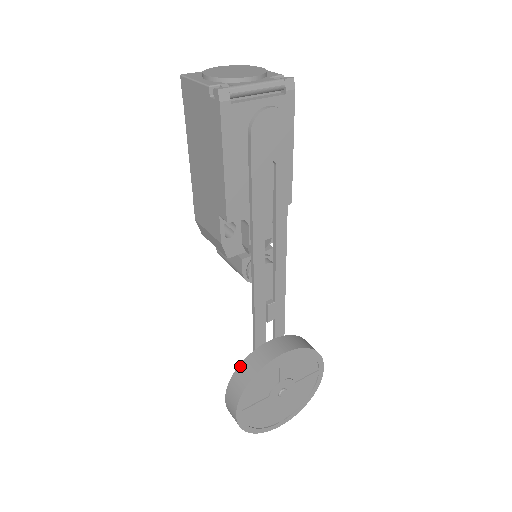
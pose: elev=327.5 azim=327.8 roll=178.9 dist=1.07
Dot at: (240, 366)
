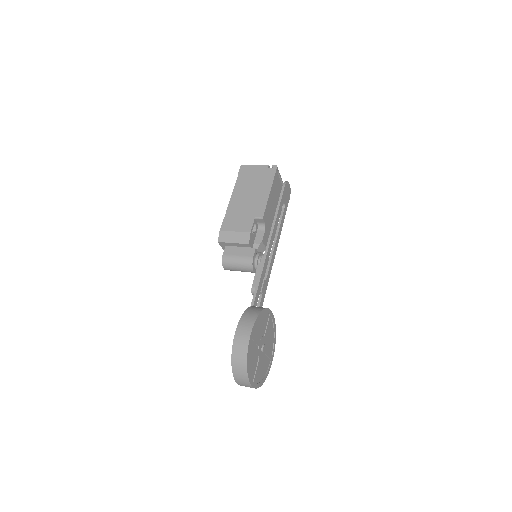
Dot at: (248, 308)
